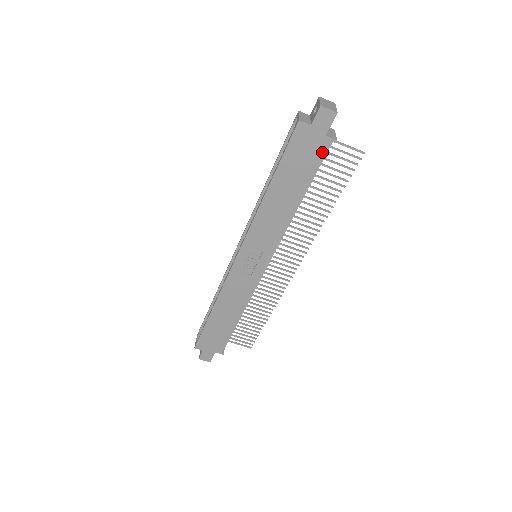
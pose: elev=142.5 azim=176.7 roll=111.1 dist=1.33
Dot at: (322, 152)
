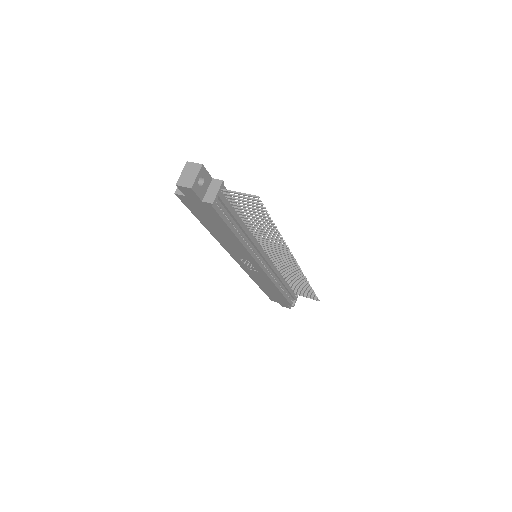
Dot at: (213, 210)
